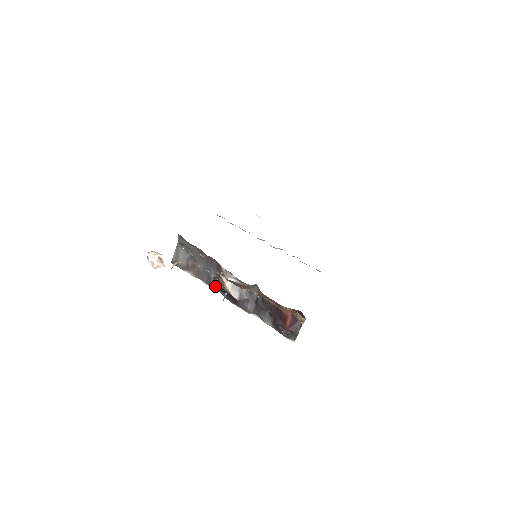
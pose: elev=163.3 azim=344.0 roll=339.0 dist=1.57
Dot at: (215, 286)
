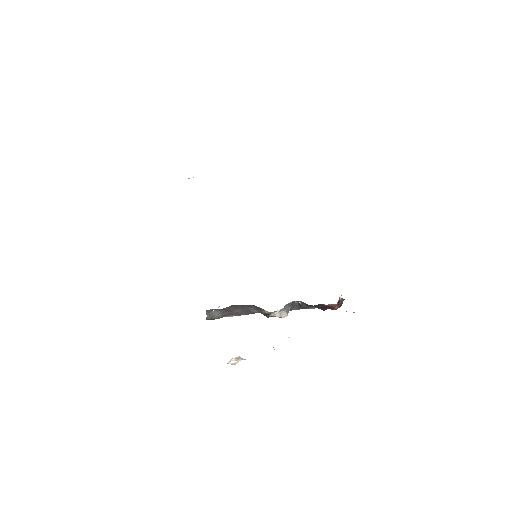
Dot at: occluded
